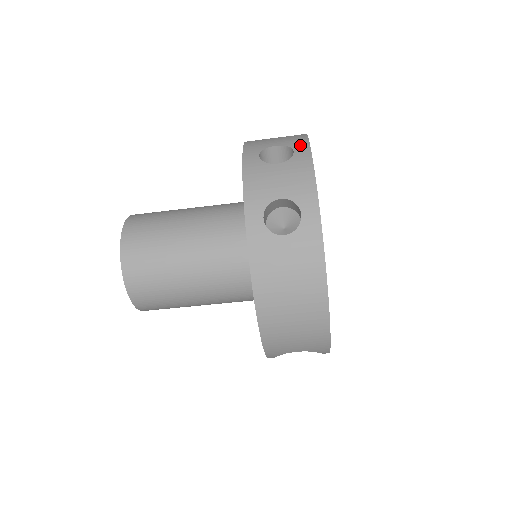
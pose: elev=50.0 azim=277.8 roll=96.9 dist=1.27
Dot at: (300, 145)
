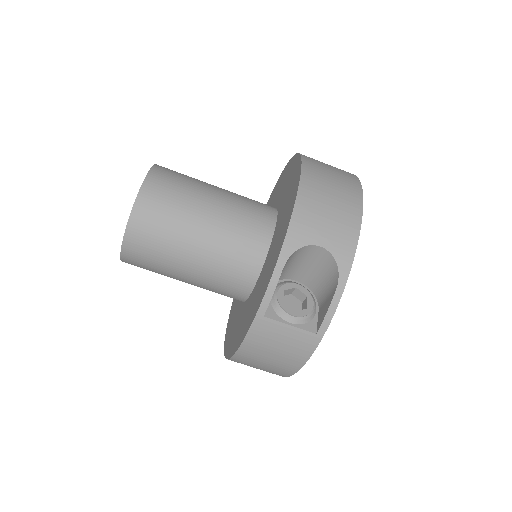
Dot at: occluded
